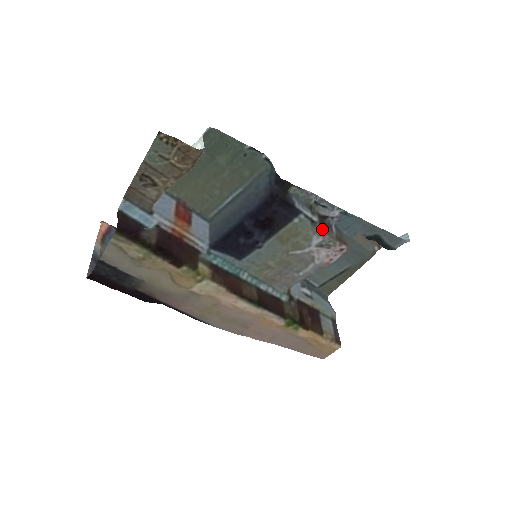
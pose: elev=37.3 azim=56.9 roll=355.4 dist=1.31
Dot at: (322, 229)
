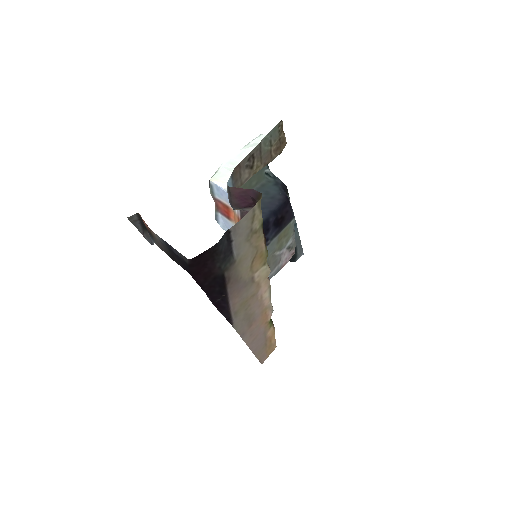
Dot at: occluded
